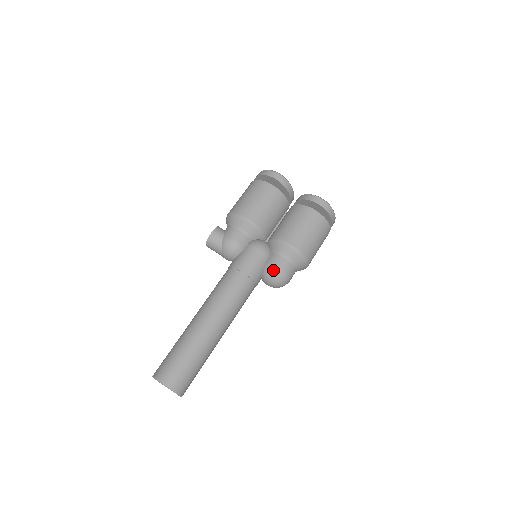
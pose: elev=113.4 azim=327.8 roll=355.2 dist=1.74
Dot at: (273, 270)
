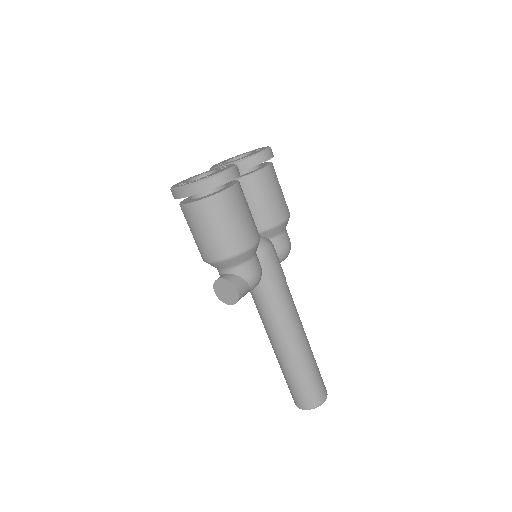
Dot at: (288, 251)
